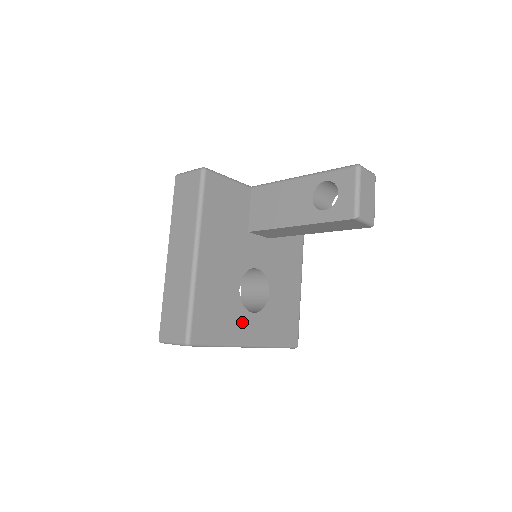
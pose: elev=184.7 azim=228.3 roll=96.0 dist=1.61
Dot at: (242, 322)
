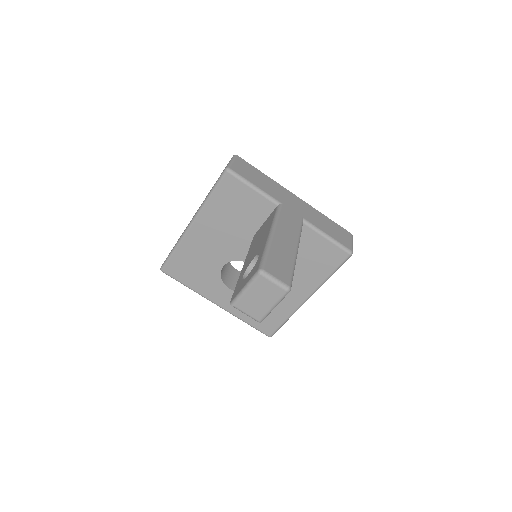
Dot at: (215, 287)
